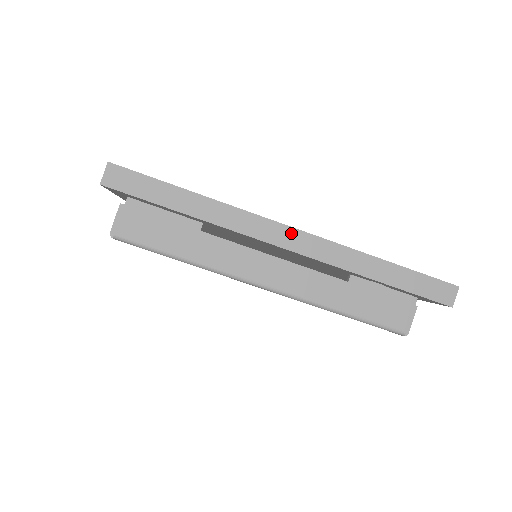
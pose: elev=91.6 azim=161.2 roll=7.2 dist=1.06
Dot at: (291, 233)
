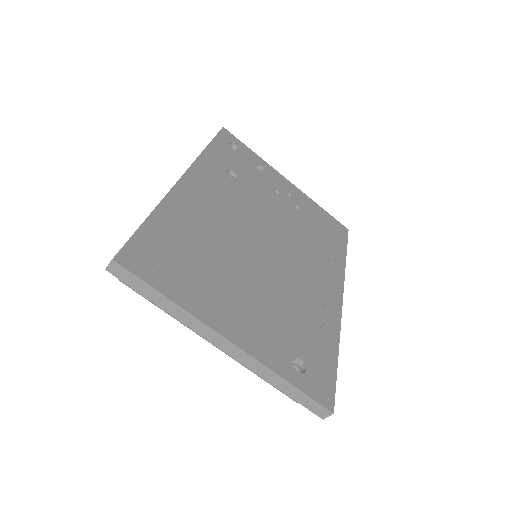
Dot at: (228, 344)
